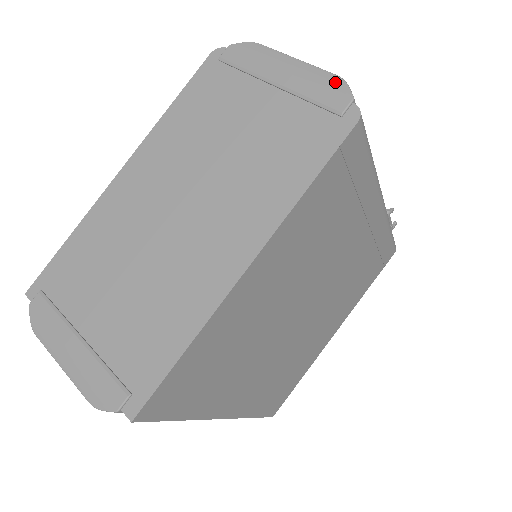
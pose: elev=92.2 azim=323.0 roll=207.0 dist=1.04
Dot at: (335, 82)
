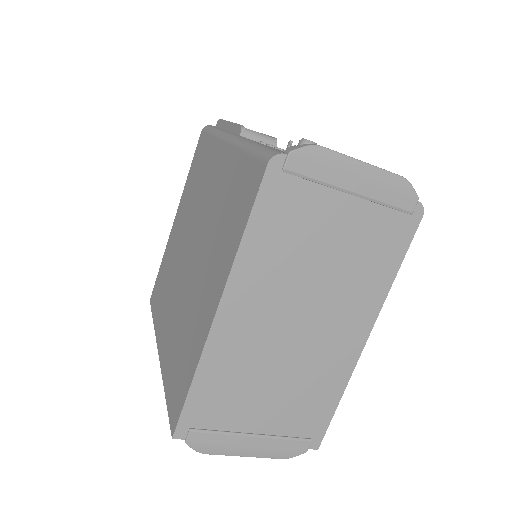
Dot at: (403, 185)
